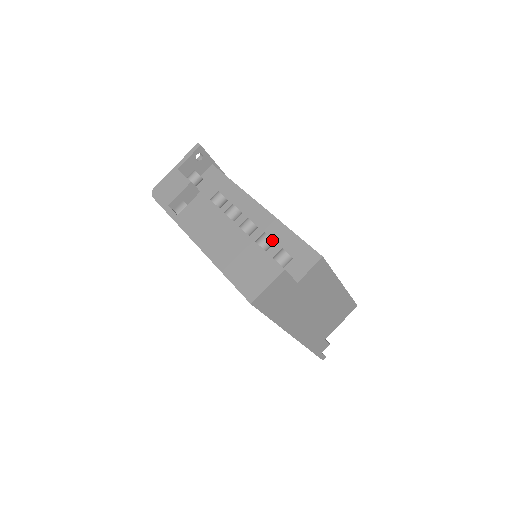
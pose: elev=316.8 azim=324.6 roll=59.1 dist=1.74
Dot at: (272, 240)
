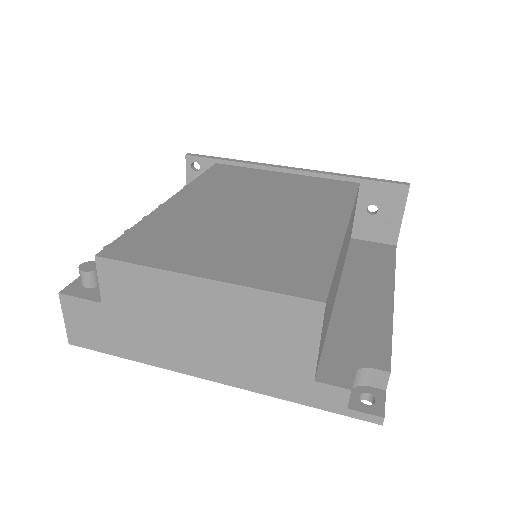
Dot at: occluded
